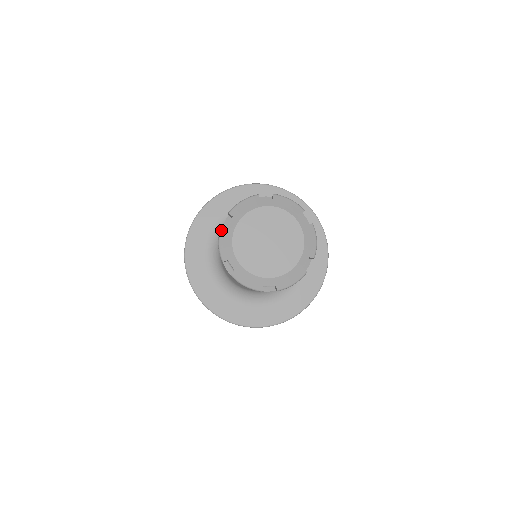
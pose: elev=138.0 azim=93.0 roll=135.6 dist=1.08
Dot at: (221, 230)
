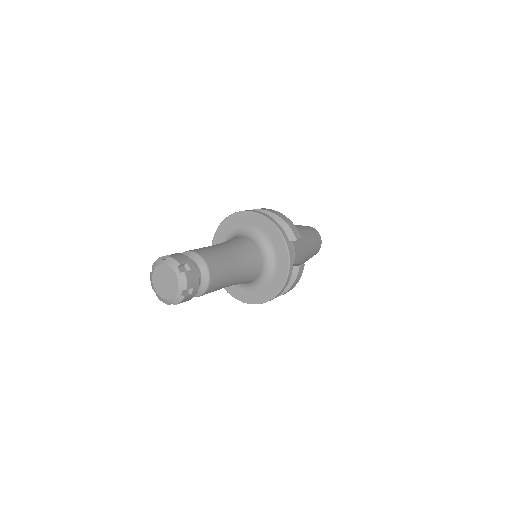
Dot at: (150, 275)
